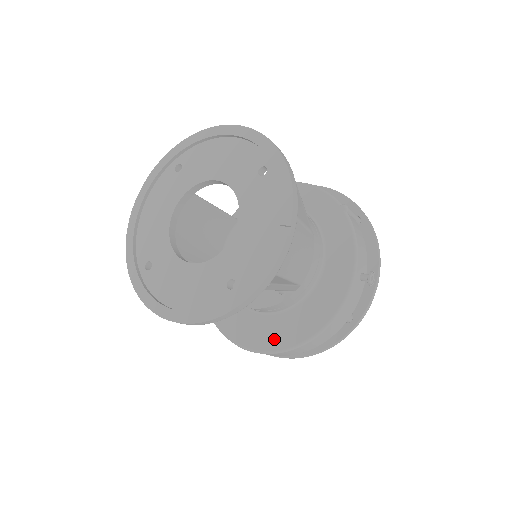
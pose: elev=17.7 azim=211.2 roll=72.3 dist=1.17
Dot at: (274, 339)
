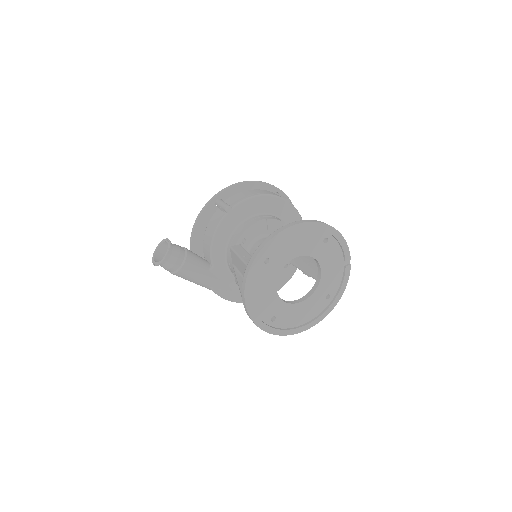
Dot at: (276, 286)
